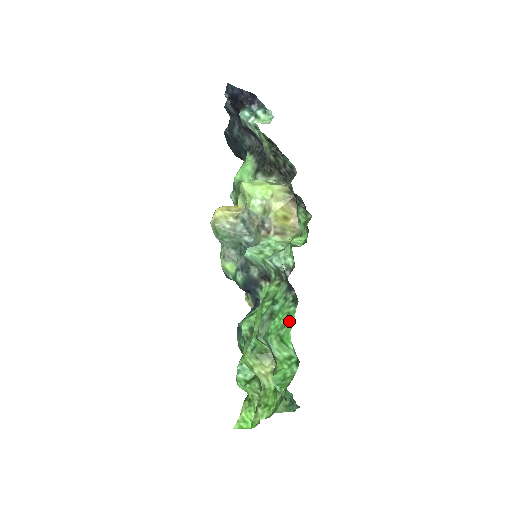
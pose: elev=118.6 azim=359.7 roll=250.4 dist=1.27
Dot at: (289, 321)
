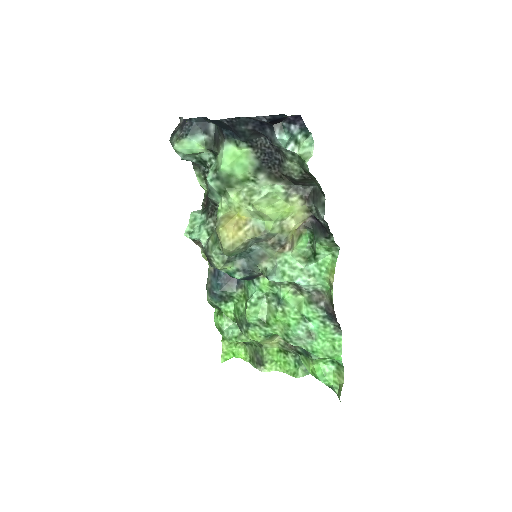
Dot at: (337, 347)
